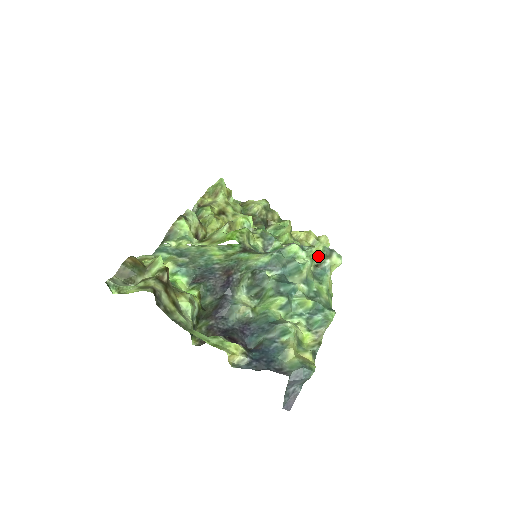
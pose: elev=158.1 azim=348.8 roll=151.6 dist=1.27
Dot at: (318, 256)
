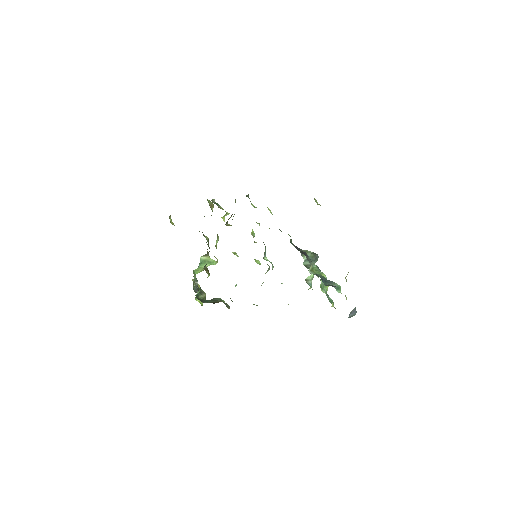
Dot at: (312, 275)
